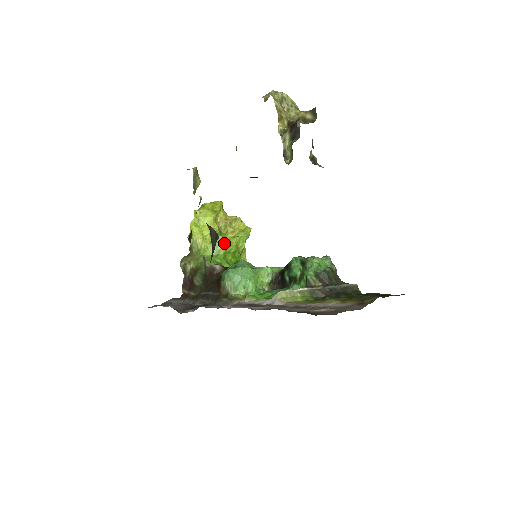
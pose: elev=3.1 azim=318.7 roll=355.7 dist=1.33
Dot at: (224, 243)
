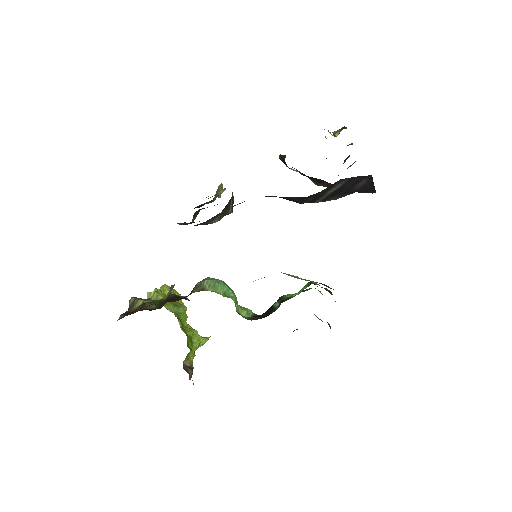
Dot at: occluded
